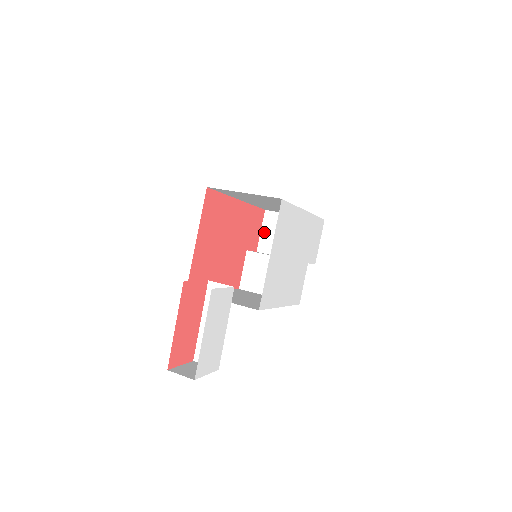
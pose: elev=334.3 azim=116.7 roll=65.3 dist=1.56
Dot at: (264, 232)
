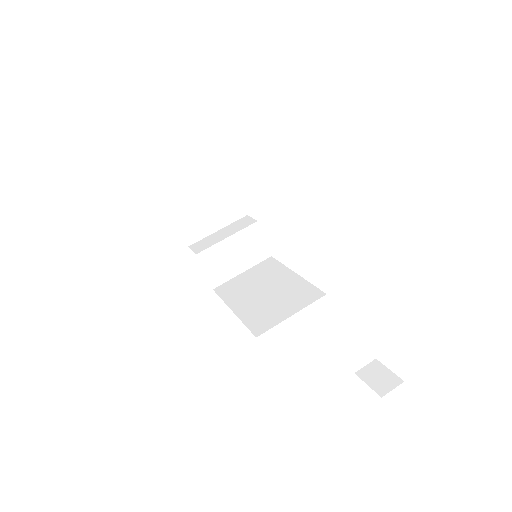
Dot at: (182, 225)
